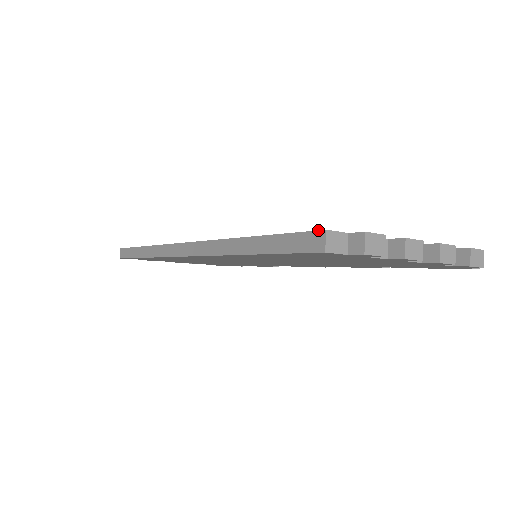
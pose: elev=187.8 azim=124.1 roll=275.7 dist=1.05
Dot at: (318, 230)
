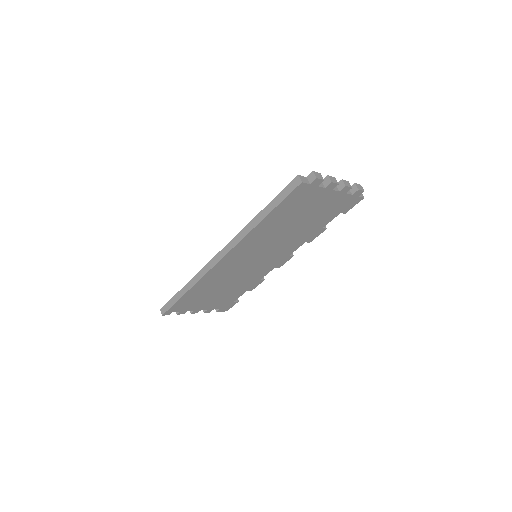
Dot at: (295, 178)
